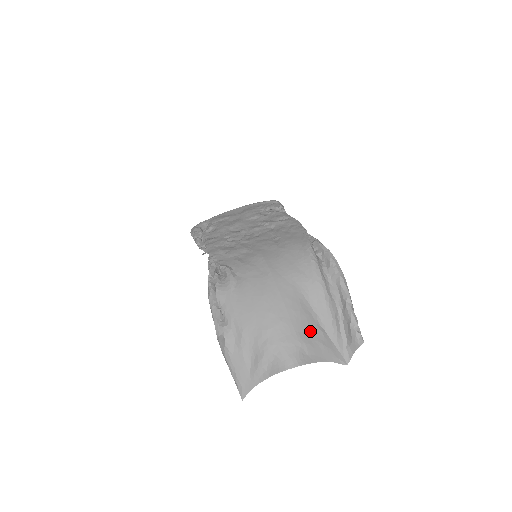
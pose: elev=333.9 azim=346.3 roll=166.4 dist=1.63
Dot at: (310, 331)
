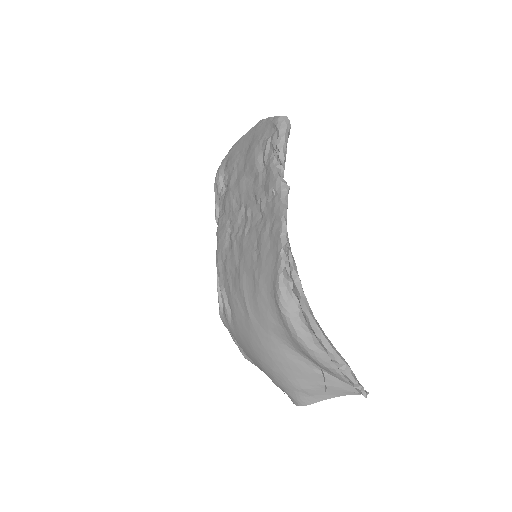
Dot at: (306, 377)
